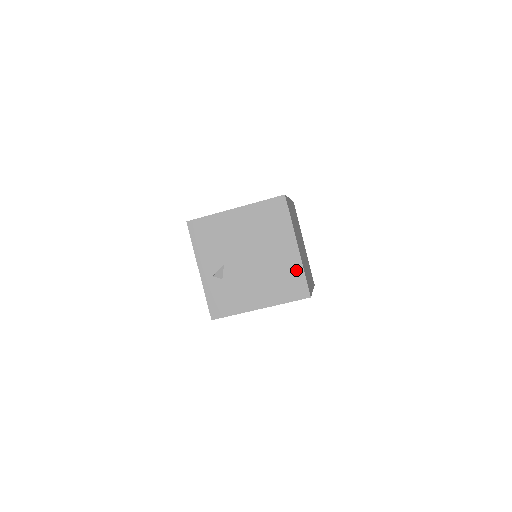
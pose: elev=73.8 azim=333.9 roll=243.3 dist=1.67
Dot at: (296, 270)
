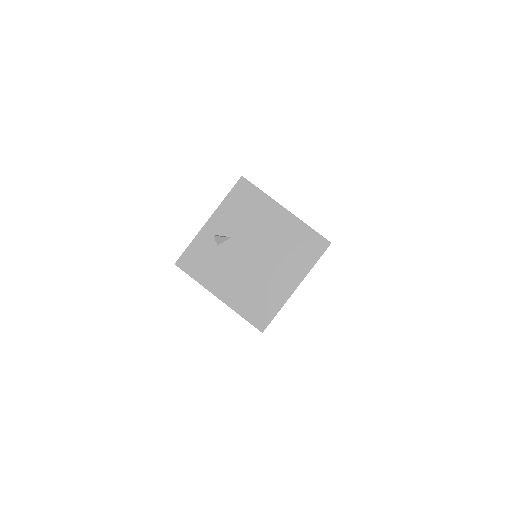
Dot at: (275, 302)
